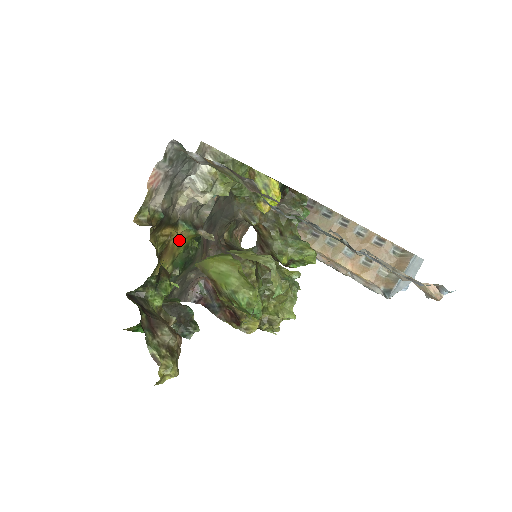
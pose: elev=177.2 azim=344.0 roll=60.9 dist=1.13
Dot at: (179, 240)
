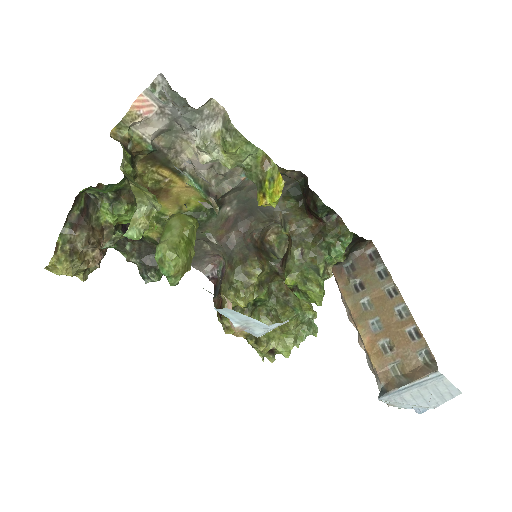
Dot at: (188, 195)
